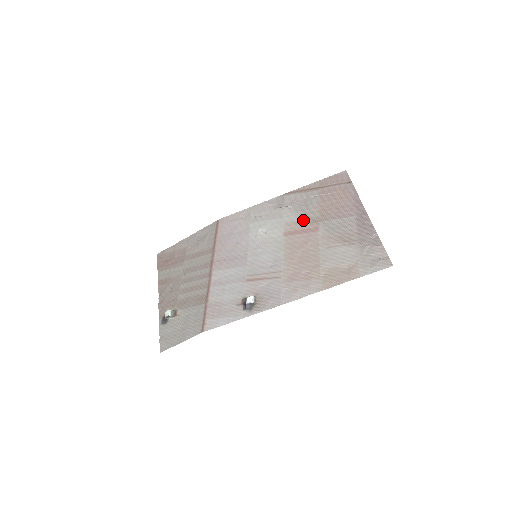
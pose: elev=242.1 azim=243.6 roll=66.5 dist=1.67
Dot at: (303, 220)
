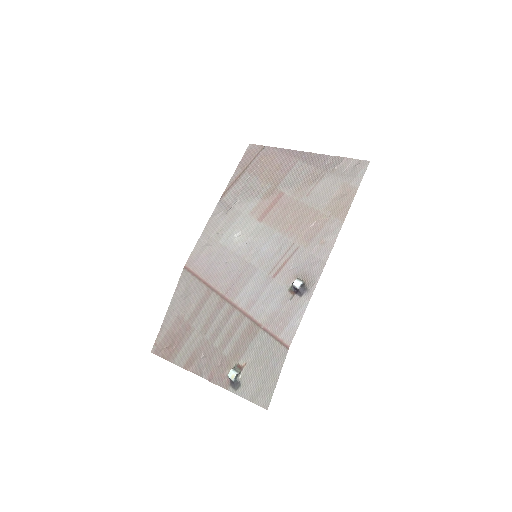
Dot at: (262, 199)
